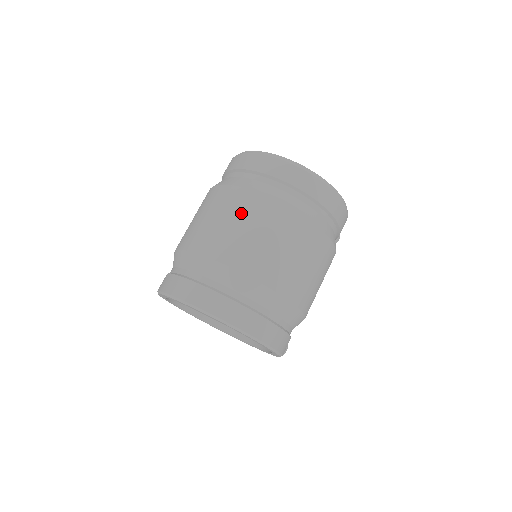
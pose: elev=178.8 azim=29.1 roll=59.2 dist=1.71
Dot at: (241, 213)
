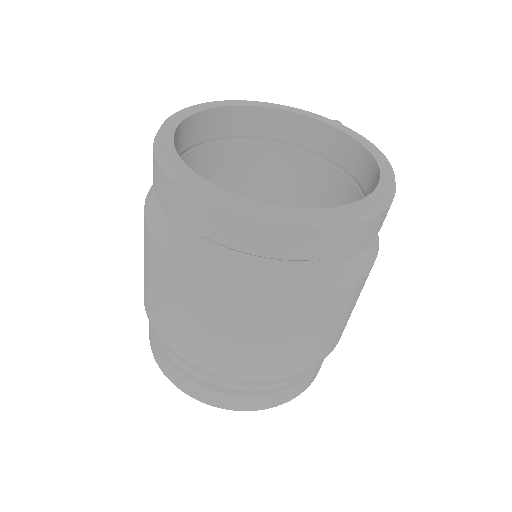
Dot at: (276, 329)
